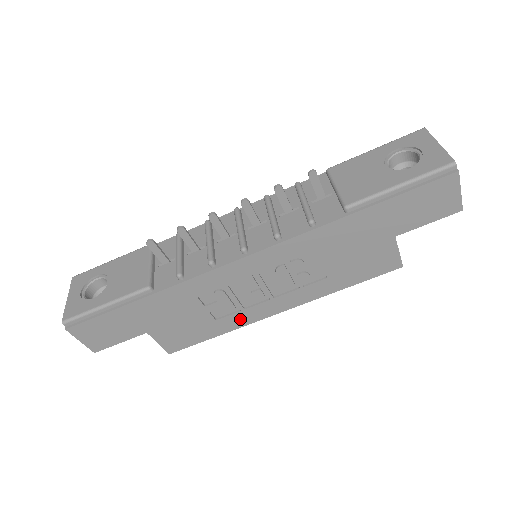
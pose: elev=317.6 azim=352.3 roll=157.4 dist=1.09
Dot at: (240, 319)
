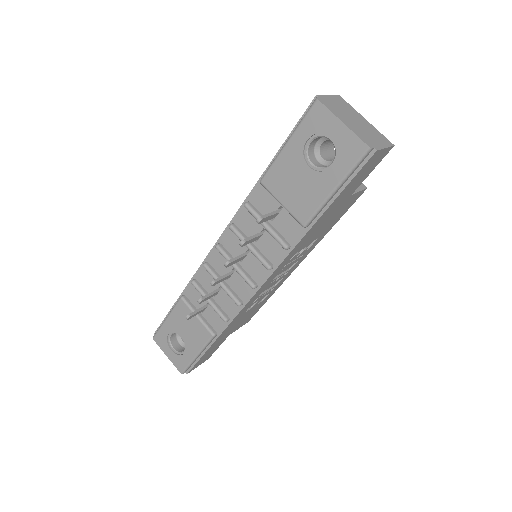
Dot at: (277, 287)
